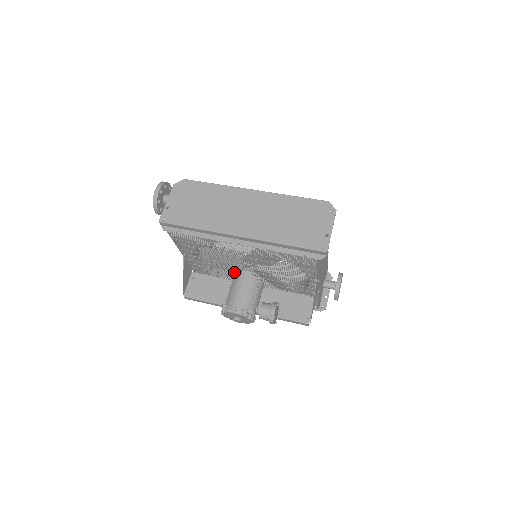
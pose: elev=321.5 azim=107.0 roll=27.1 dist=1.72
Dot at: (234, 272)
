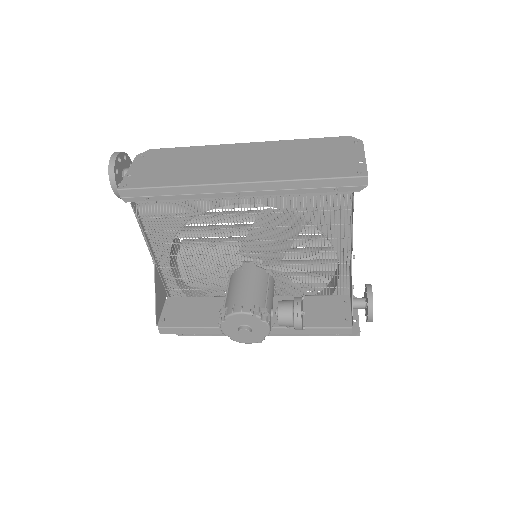
Dot at: occluded
